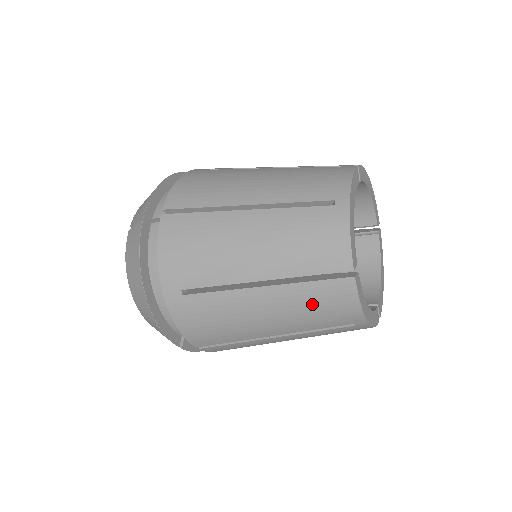
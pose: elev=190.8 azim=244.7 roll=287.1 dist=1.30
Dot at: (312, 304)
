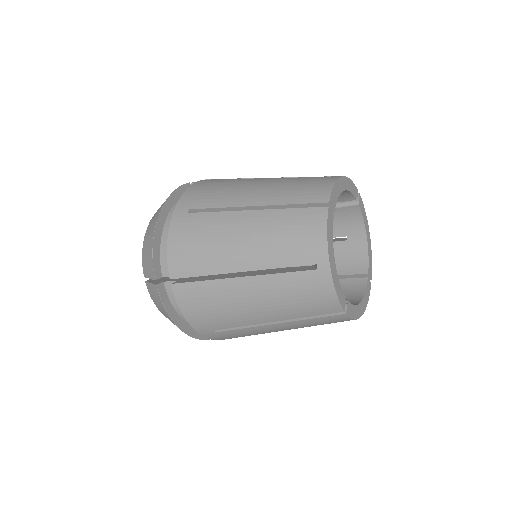
Dot at: (317, 324)
